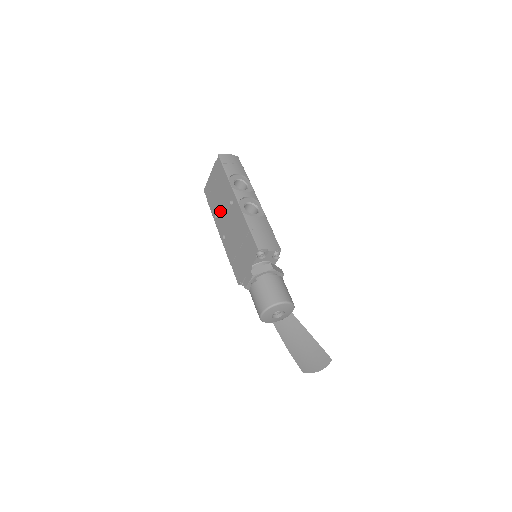
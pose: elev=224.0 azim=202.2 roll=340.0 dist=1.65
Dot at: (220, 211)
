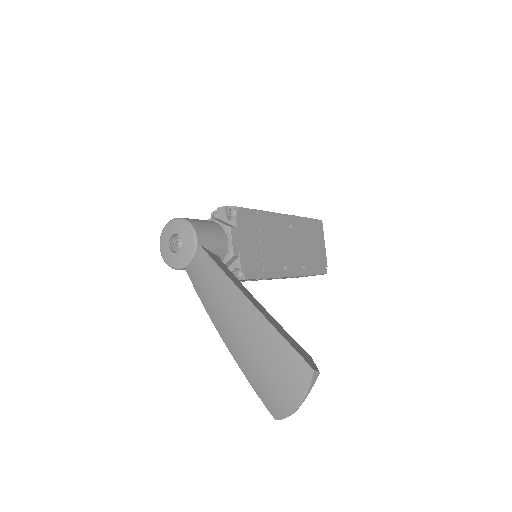
Dot at: occluded
